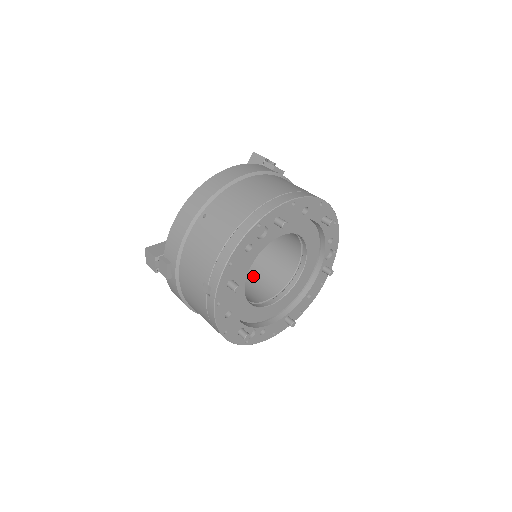
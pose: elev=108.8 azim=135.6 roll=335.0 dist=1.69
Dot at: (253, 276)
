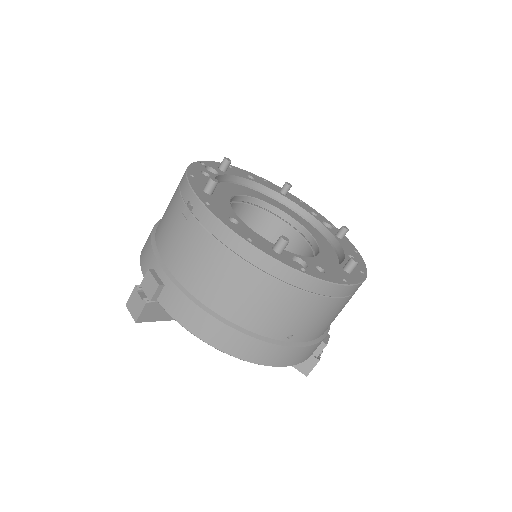
Dot at: occluded
